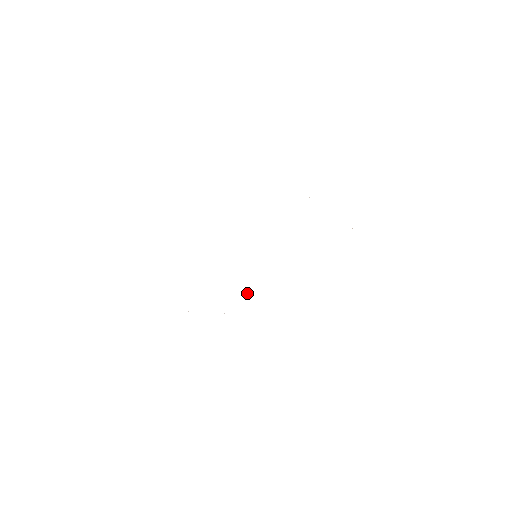
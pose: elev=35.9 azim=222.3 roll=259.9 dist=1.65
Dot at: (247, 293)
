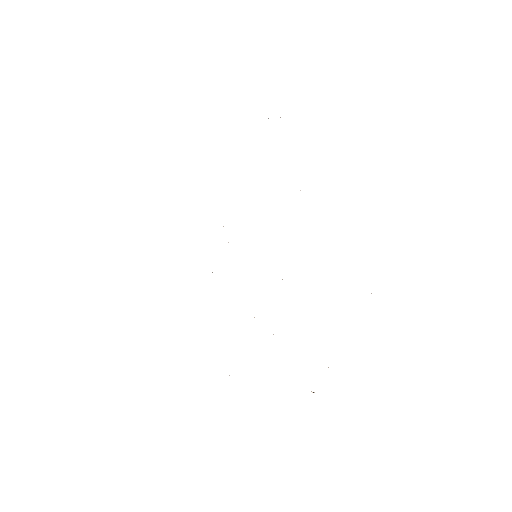
Dot at: occluded
